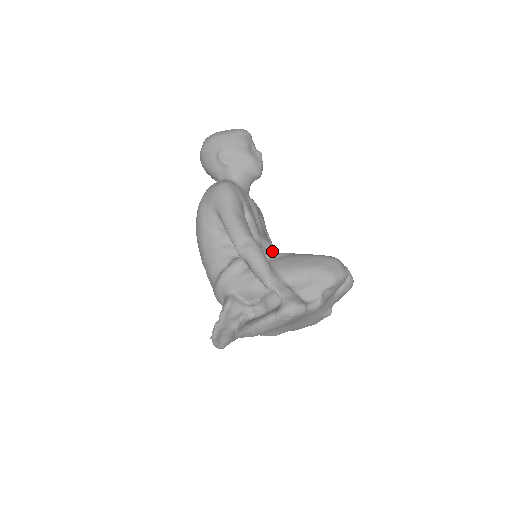
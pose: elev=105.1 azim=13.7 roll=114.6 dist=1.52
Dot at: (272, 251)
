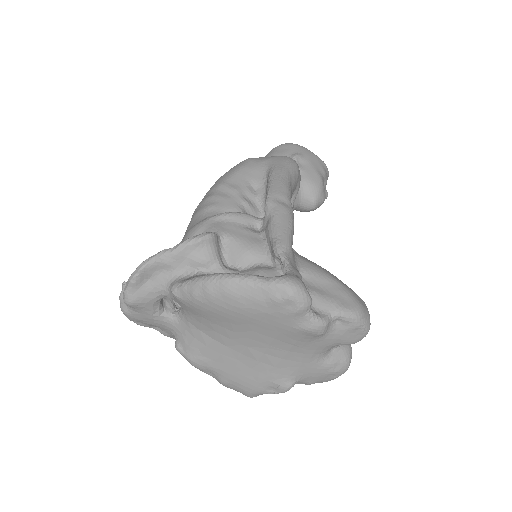
Dot at: occluded
